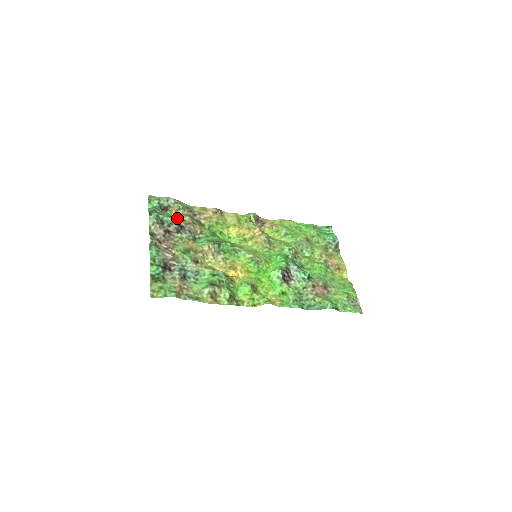
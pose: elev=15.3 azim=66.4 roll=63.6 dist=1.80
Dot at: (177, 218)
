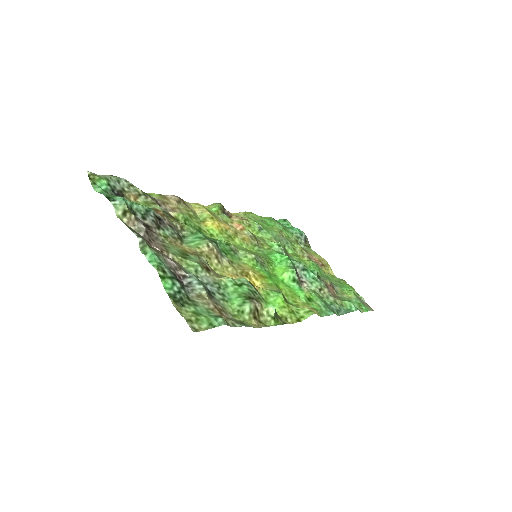
Dot at: occluded
